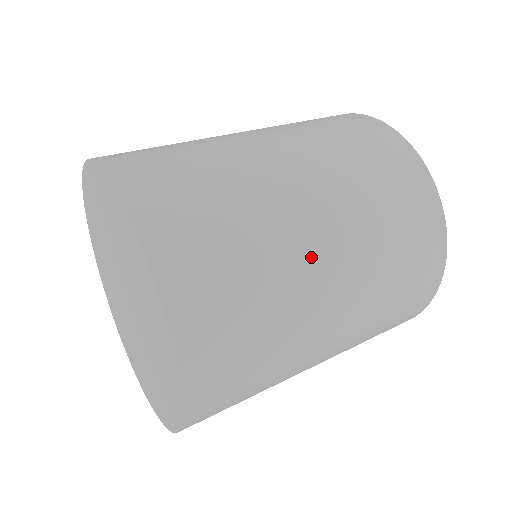
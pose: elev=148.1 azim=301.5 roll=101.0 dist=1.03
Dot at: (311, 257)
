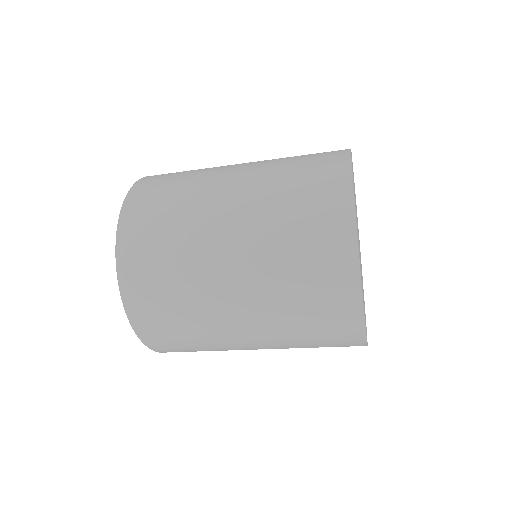
Dot at: (214, 215)
